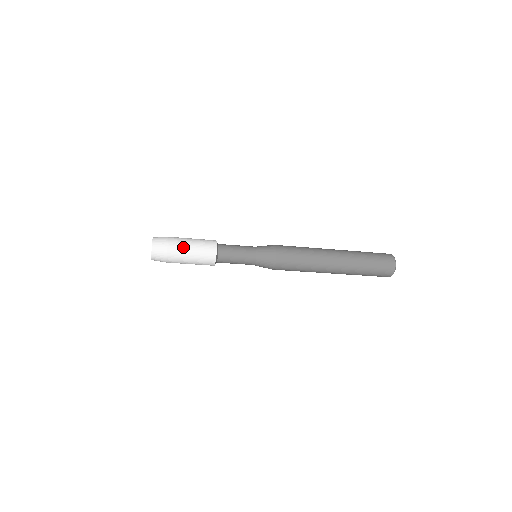
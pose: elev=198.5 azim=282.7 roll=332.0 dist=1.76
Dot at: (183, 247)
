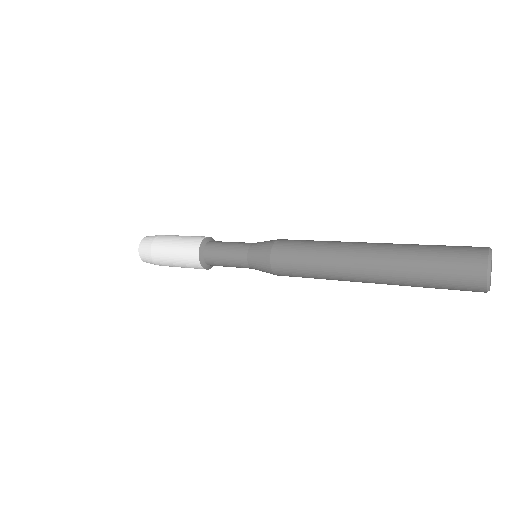
Dot at: (166, 259)
